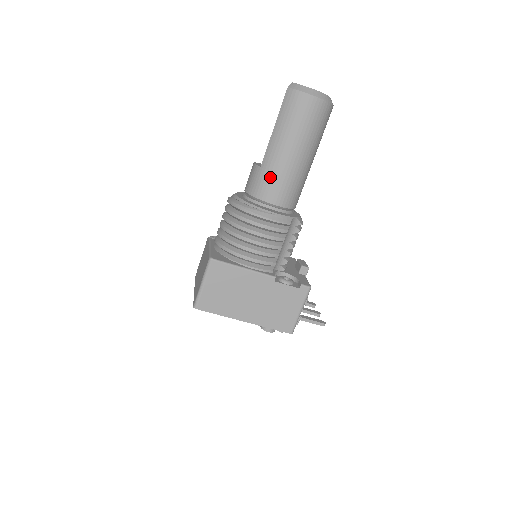
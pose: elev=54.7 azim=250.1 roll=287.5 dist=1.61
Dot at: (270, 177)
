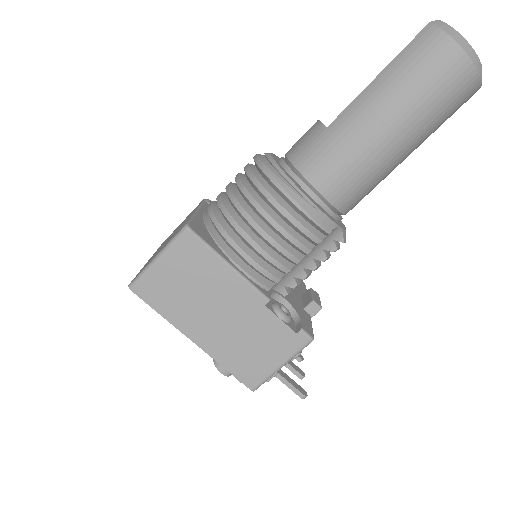
Dot at: (334, 148)
